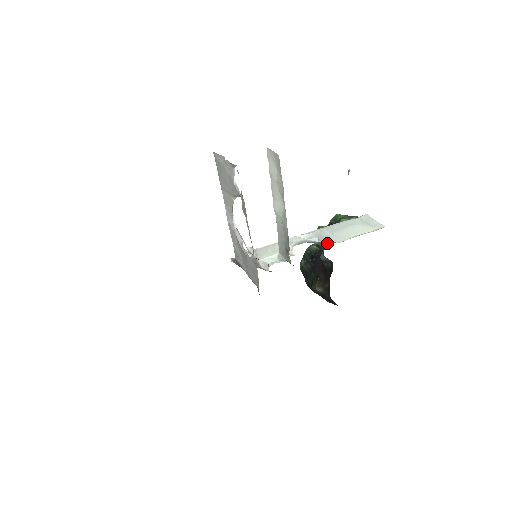
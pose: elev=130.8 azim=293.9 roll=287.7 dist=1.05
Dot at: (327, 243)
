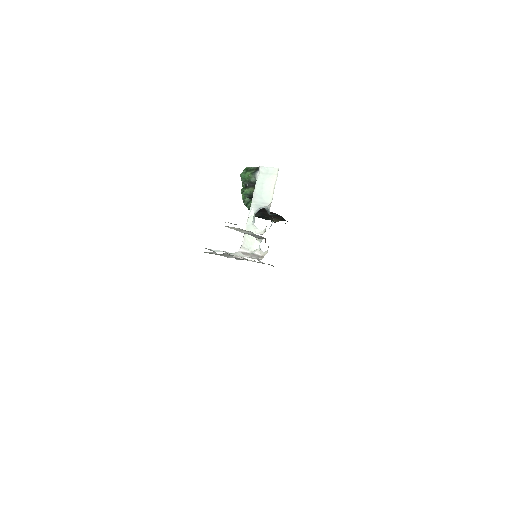
Dot at: (266, 207)
